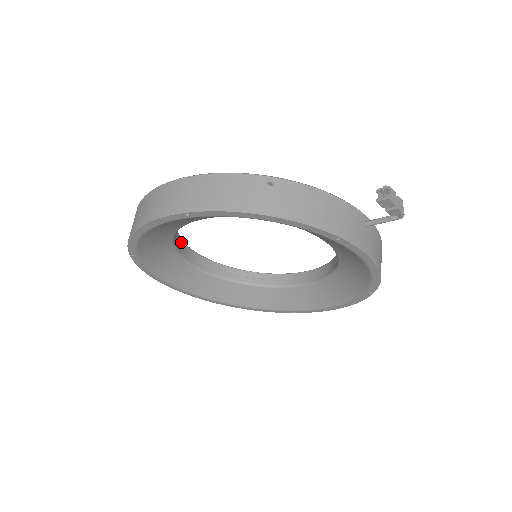
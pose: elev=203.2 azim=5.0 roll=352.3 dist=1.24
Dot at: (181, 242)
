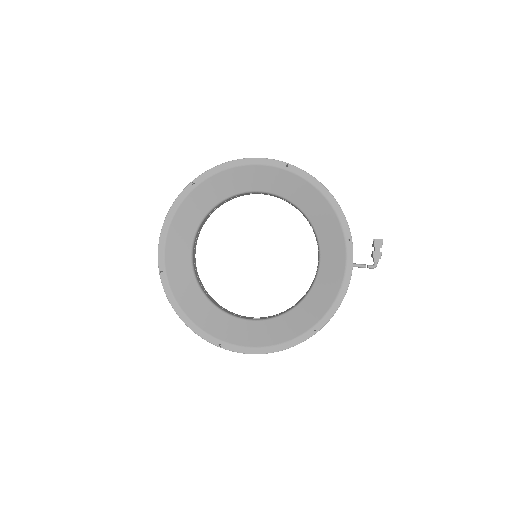
Dot at: (206, 220)
